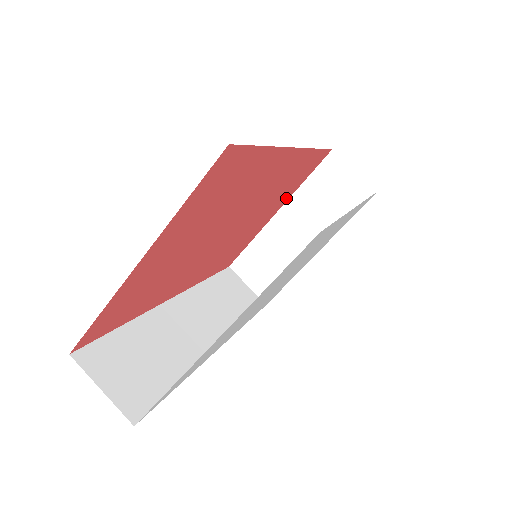
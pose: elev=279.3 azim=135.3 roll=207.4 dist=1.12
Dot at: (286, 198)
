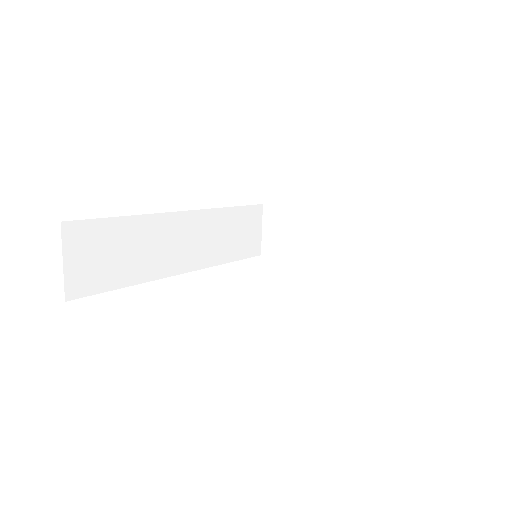
Dot at: occluded
